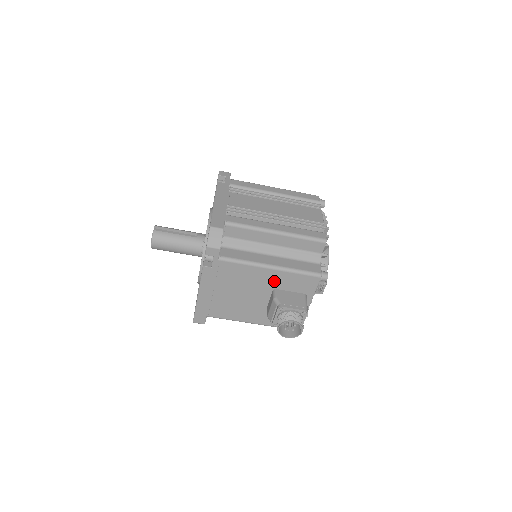
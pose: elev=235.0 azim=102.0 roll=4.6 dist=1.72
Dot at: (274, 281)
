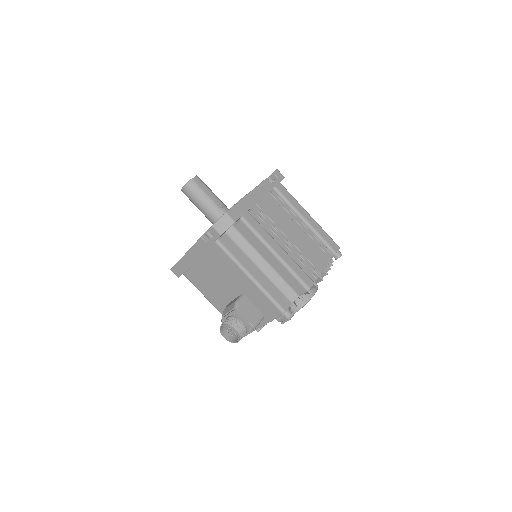
Dot at: (246, 289)
